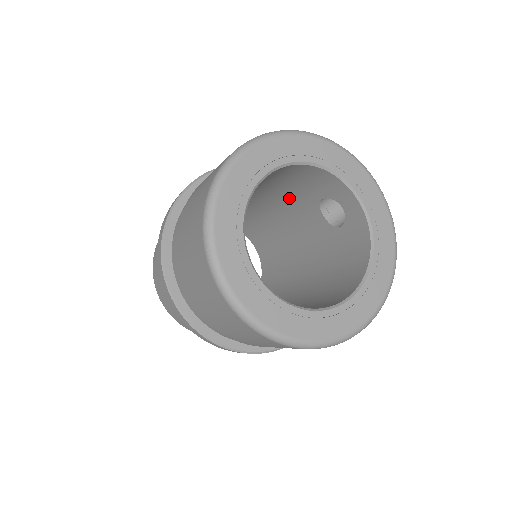
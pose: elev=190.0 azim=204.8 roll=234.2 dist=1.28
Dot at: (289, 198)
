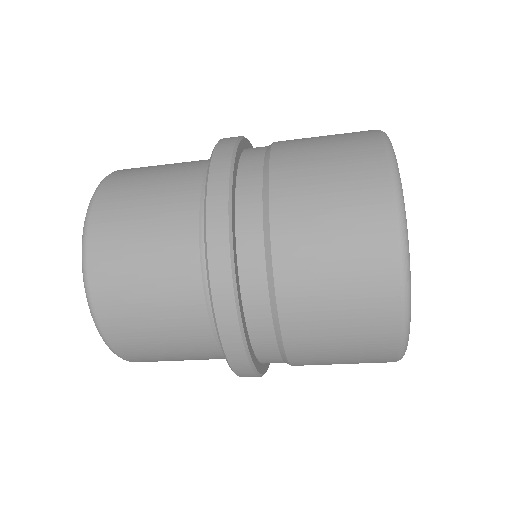
Dot at: occluded
